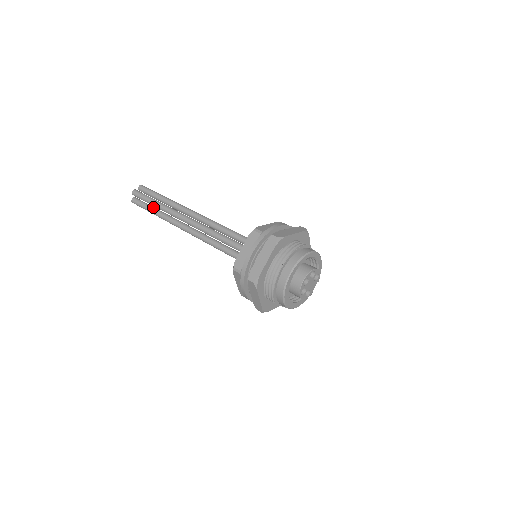
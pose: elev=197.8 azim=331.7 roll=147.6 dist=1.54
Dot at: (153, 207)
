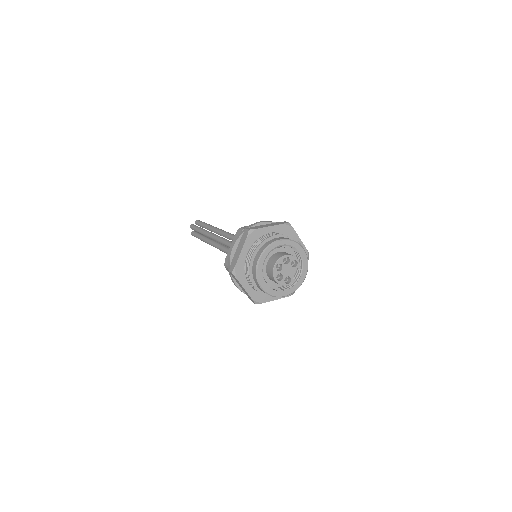
Dot at: (201, 235)
